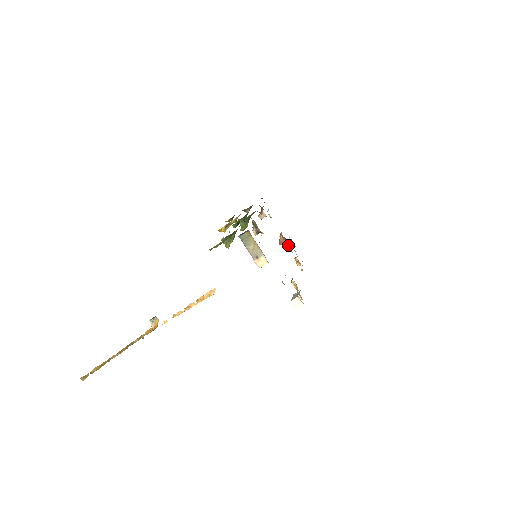
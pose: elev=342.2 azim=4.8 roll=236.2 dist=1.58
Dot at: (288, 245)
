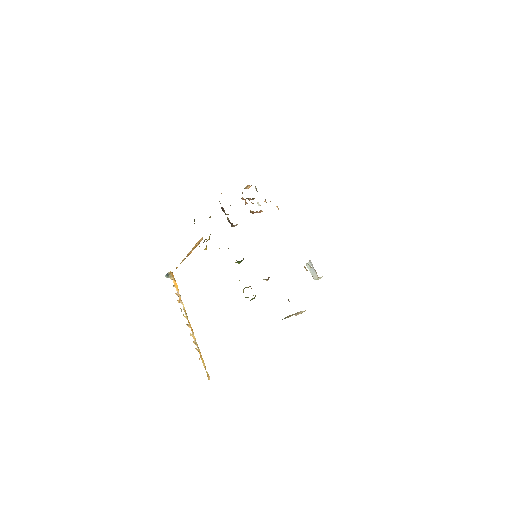
Dot at: (253, 199)
